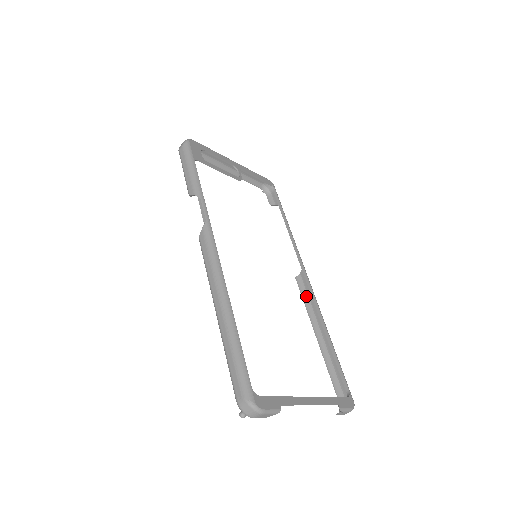
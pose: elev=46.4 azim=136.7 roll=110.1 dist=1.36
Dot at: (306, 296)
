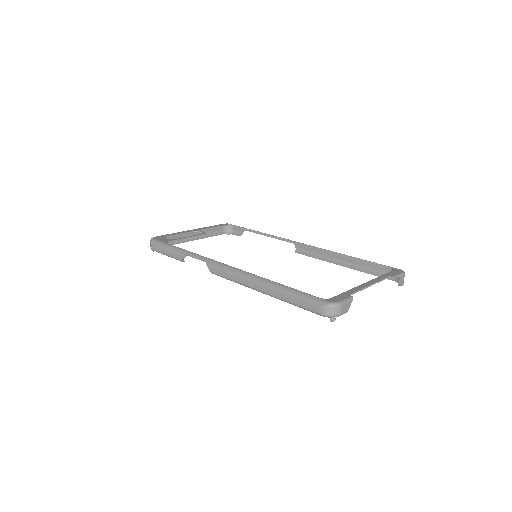
Dot at: (312, 254)
